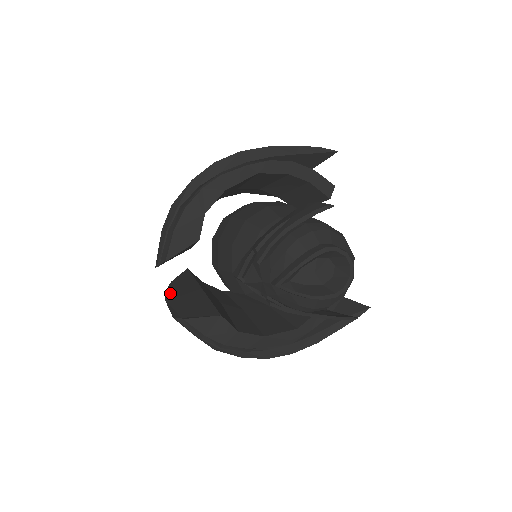
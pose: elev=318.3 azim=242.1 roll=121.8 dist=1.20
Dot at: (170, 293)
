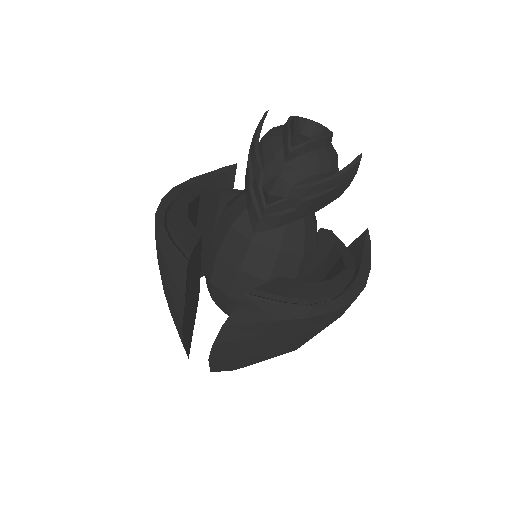
Dot at: (218, 338)
